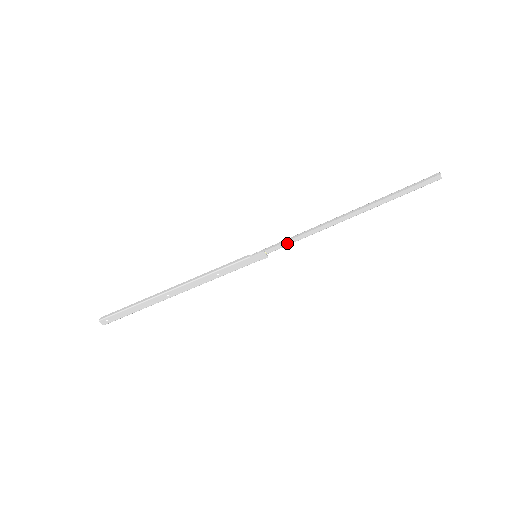
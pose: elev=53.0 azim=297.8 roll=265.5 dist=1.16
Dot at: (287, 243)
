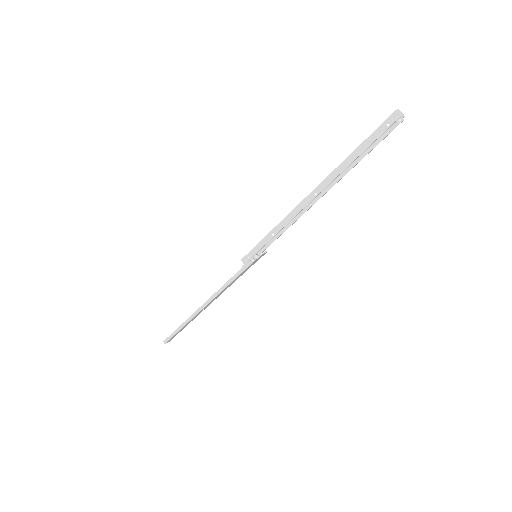
Dot at: (277, 236)
